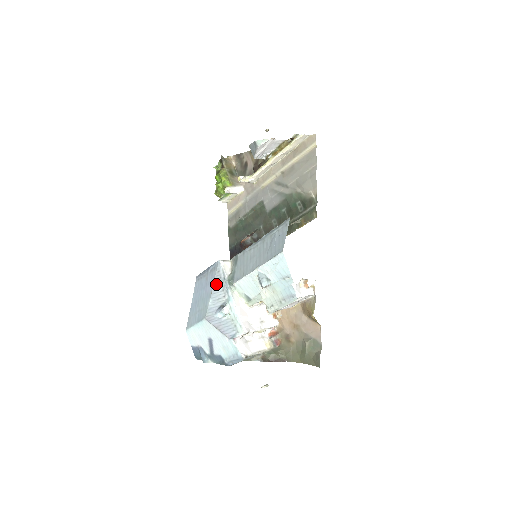
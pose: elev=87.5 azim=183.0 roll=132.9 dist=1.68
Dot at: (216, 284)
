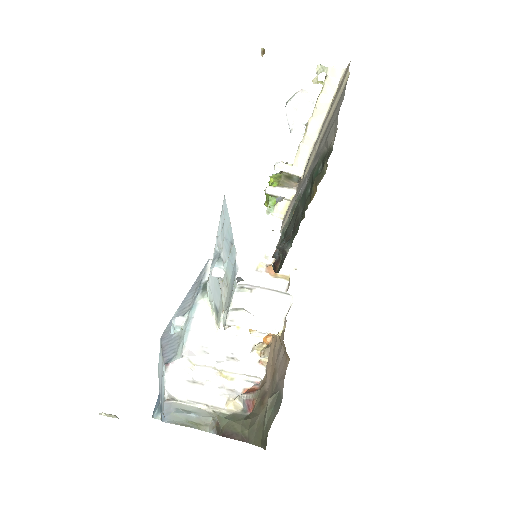
Dot at: (191, 289)
